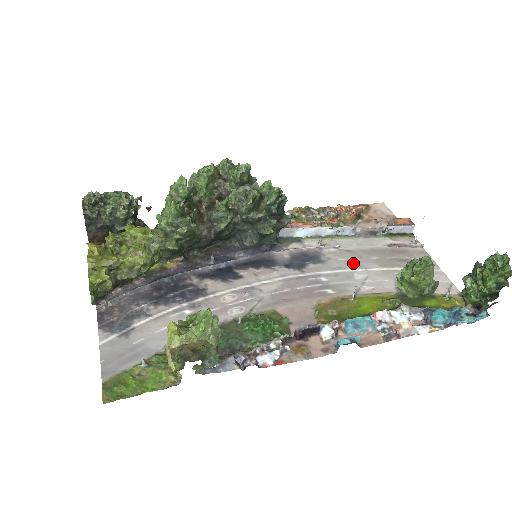
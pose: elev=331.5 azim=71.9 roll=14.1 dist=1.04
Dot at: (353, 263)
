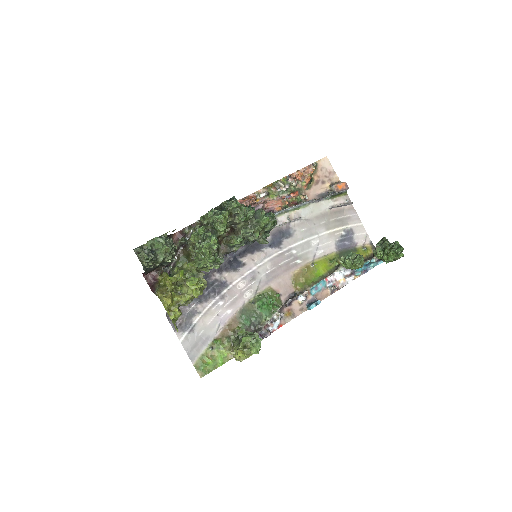
Dot at: (310, 231)
